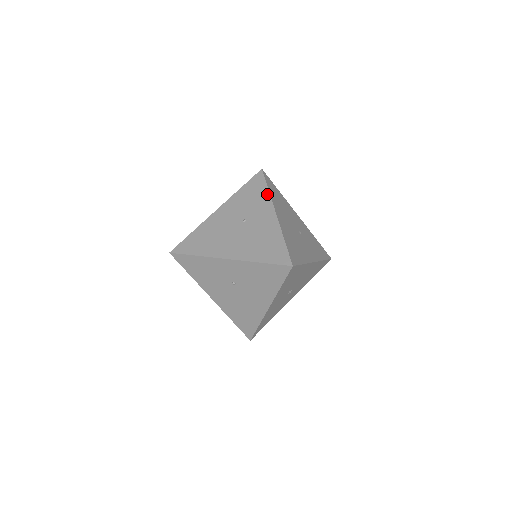
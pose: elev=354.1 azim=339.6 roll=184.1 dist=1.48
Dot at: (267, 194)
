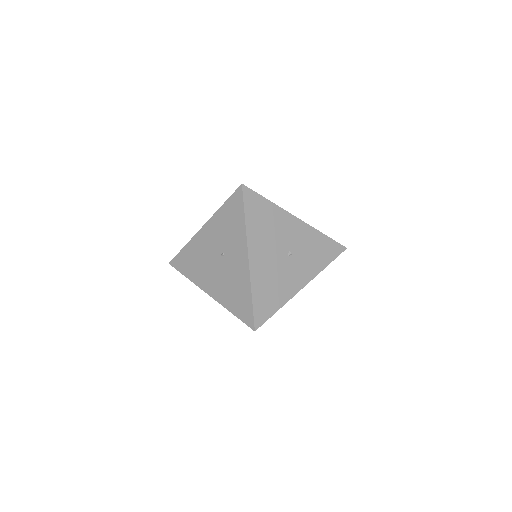
Dot at: (243, 227)
